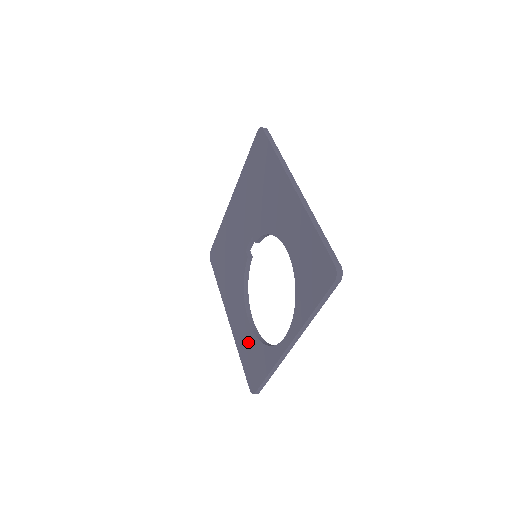
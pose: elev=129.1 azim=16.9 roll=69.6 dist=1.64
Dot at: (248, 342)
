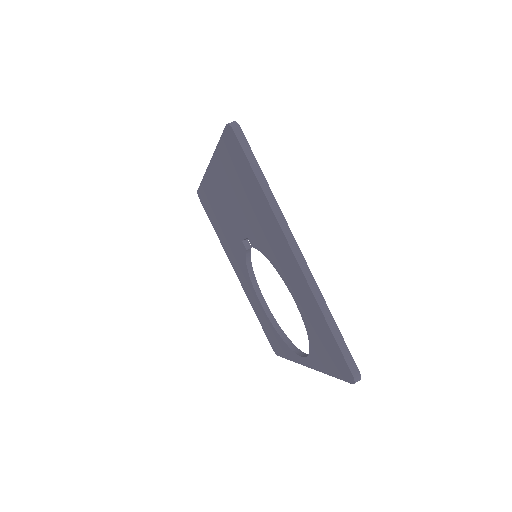
Dot at: (263, 317)
